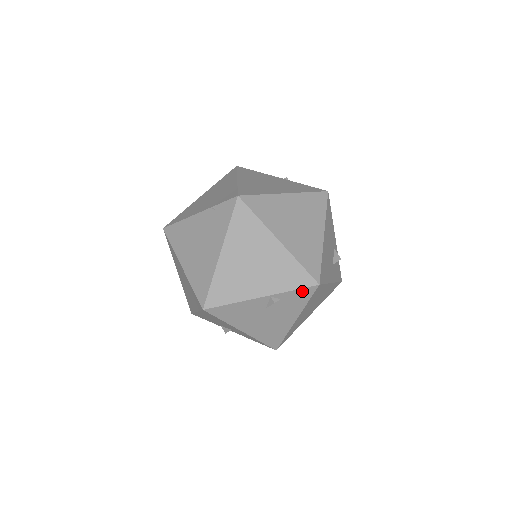
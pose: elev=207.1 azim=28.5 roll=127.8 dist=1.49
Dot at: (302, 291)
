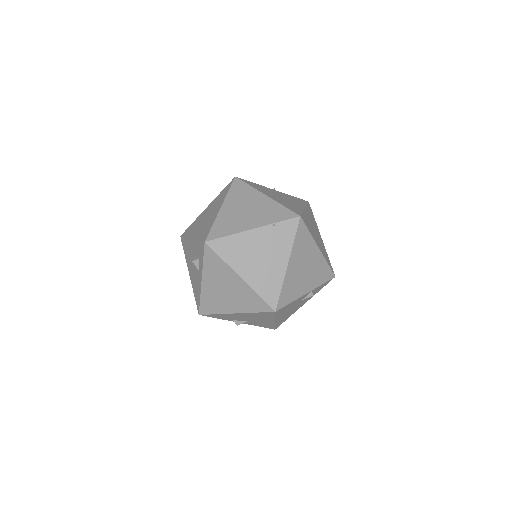
Dot at: (326, 283)
